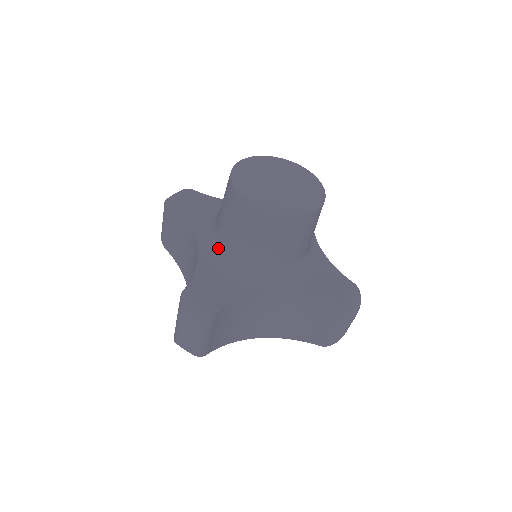
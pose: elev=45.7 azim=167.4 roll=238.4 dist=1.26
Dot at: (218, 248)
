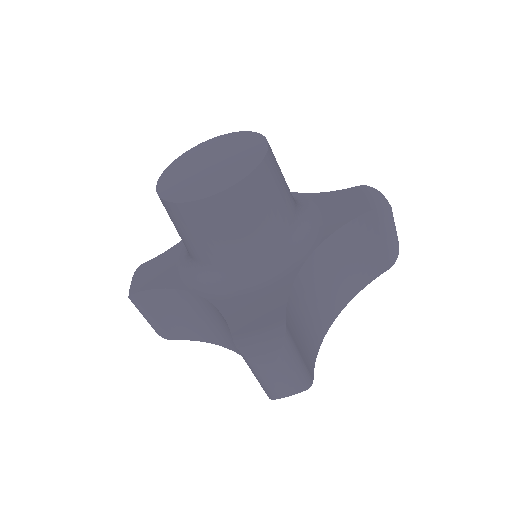
Dot at: (220, 277)
